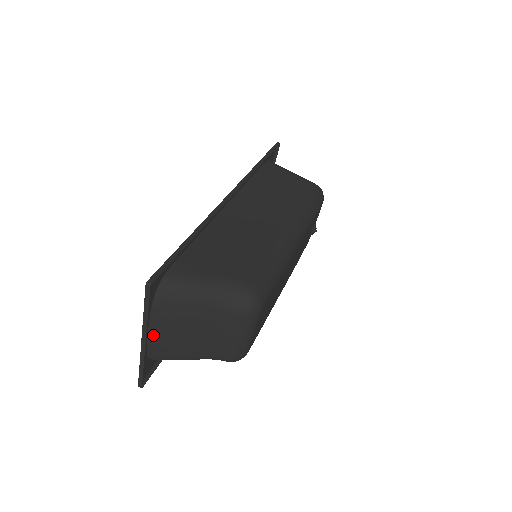
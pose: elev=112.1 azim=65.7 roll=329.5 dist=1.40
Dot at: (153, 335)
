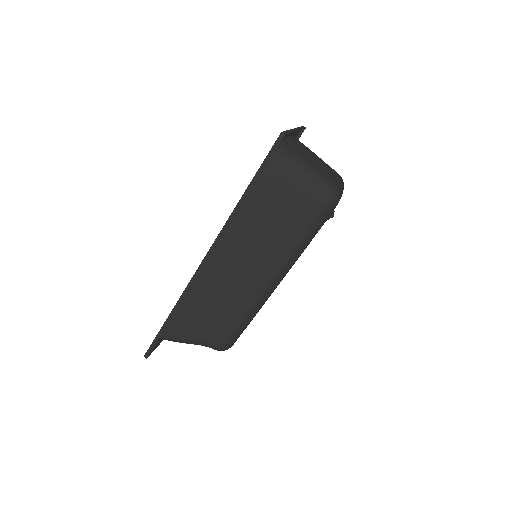
Dot at: occluded
